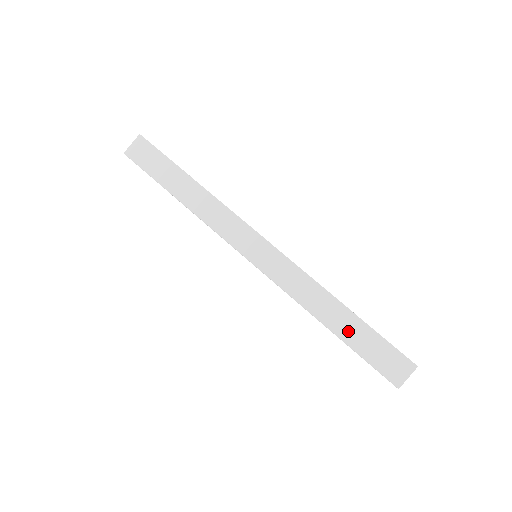
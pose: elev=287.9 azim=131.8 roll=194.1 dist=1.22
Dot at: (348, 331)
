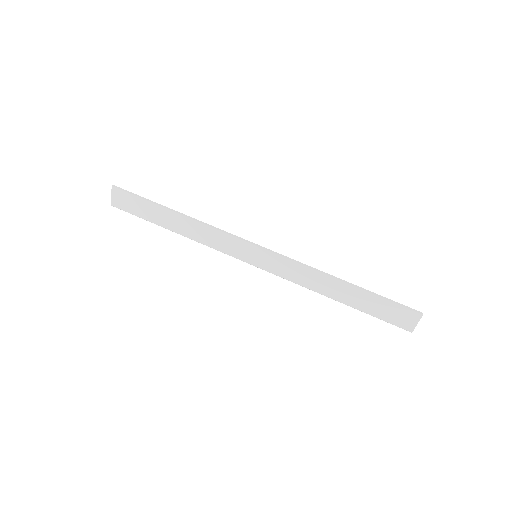
Dot at: (354, 300)
